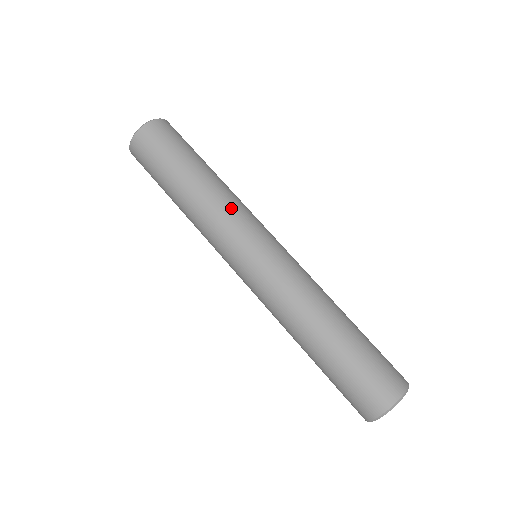
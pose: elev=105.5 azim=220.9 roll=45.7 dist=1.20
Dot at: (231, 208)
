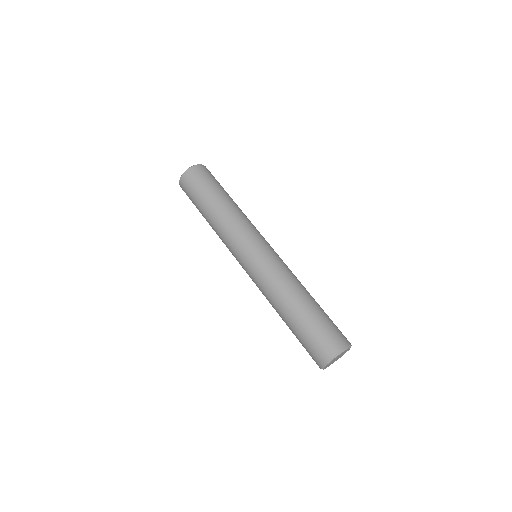
Dot at: (236, 225)
